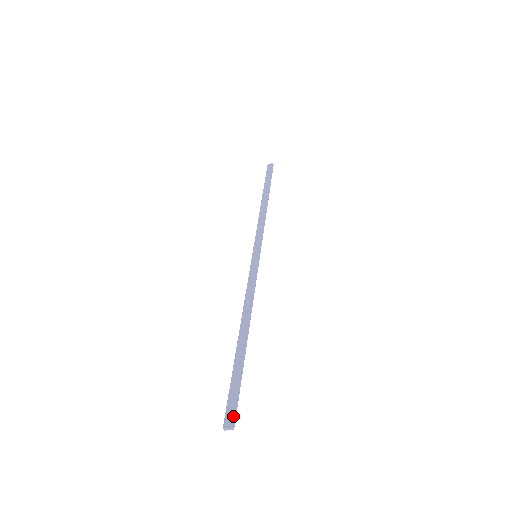
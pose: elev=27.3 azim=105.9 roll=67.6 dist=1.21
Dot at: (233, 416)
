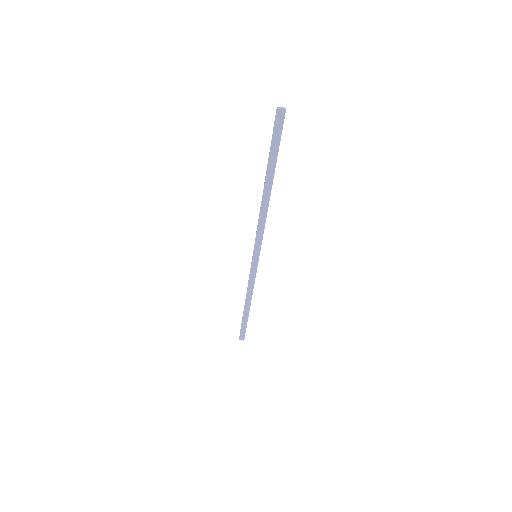
Dot at: (283, 117)
